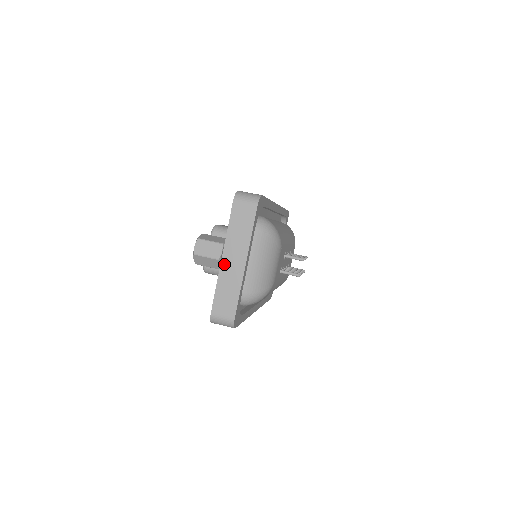
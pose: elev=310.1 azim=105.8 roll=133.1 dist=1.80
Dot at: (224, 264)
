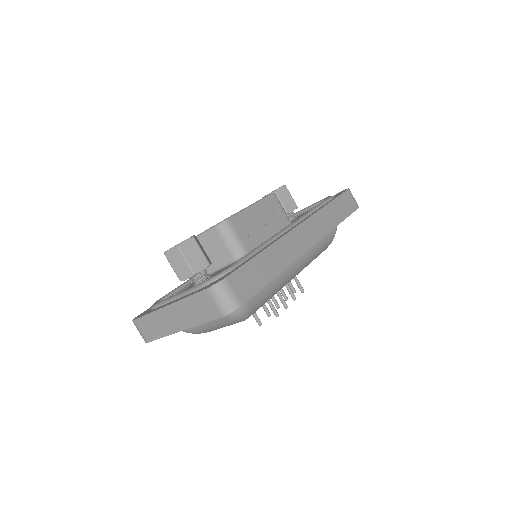
Dot at: (165, 311)
